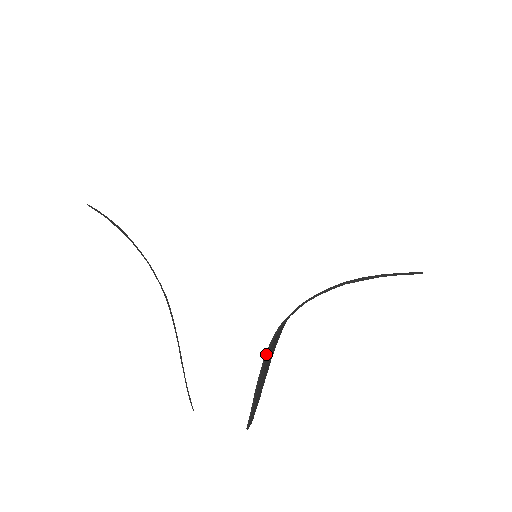
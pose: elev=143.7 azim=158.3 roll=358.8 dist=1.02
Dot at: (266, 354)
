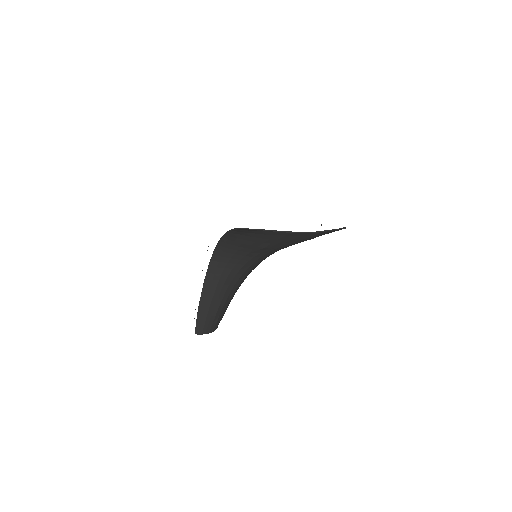
Dot at: (205, 277)
